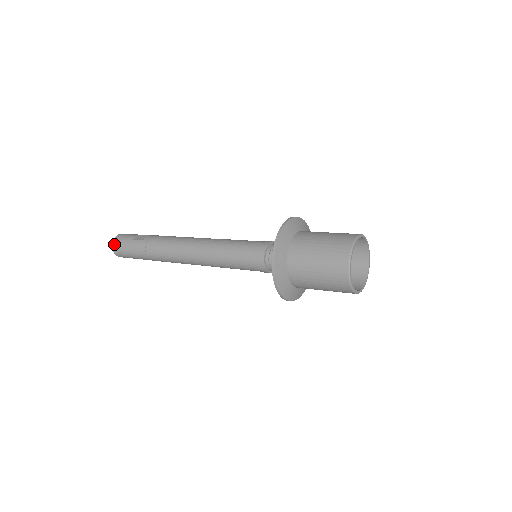
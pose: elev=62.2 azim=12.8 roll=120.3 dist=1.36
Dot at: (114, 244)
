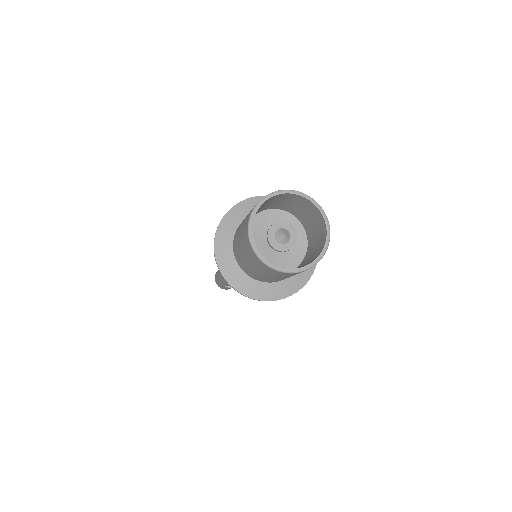
Dot at: occluded
